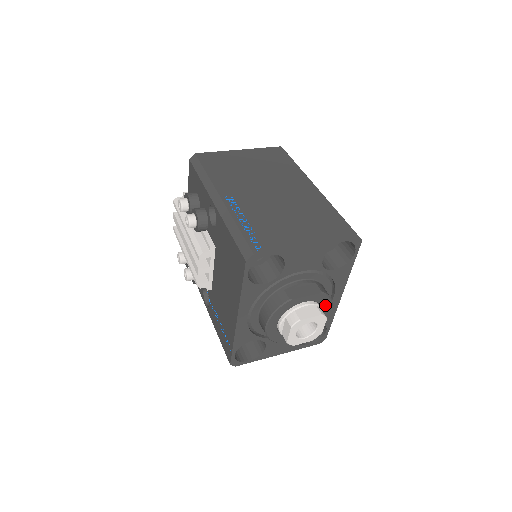
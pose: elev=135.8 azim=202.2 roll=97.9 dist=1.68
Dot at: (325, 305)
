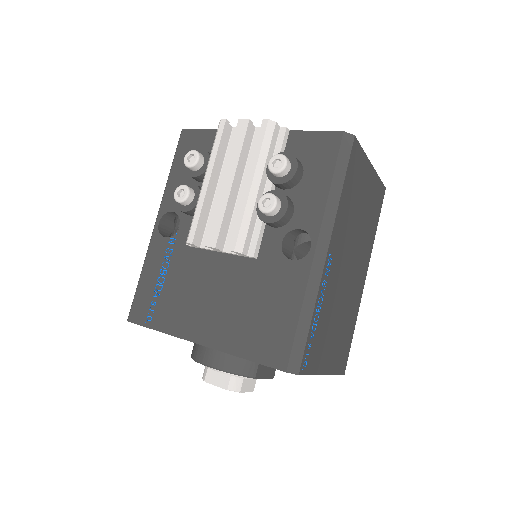
Dot at: occluded
